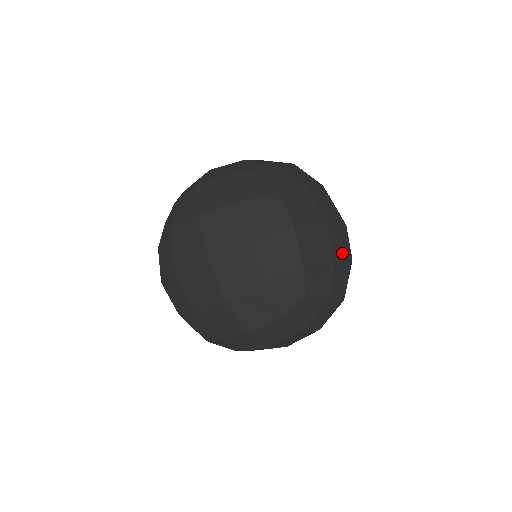
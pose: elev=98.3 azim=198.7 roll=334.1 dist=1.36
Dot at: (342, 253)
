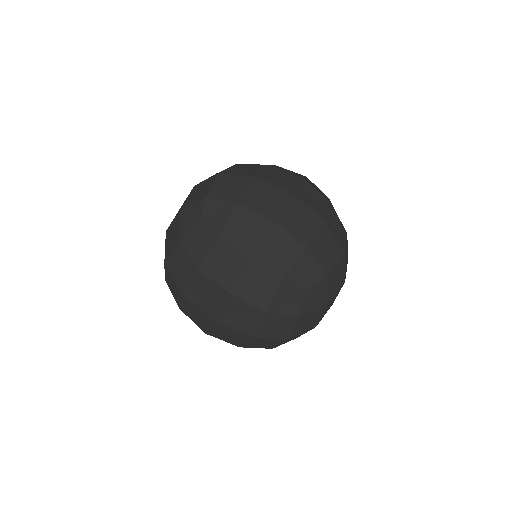
Dot at: (261, 208)
